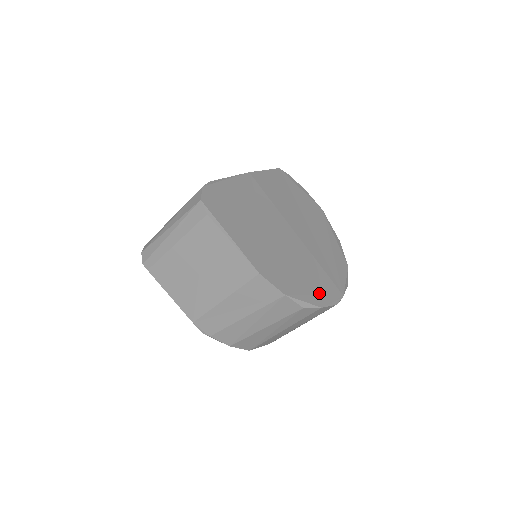
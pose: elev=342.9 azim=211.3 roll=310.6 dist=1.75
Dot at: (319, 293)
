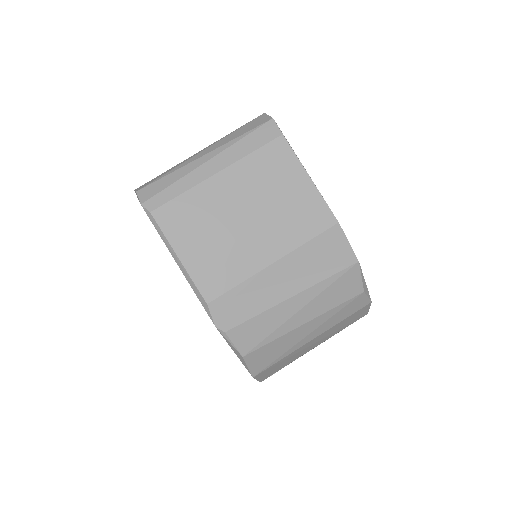
Dot at: occluded
